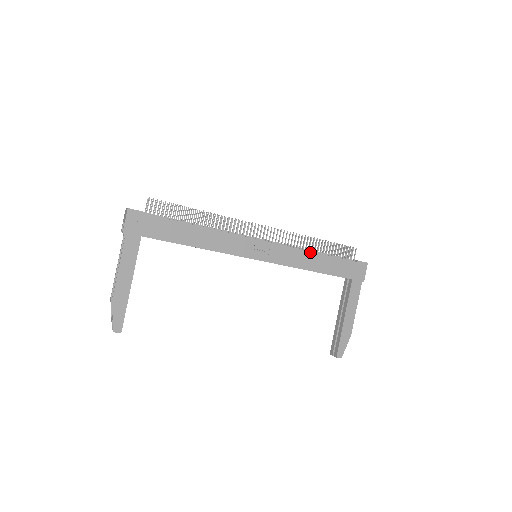
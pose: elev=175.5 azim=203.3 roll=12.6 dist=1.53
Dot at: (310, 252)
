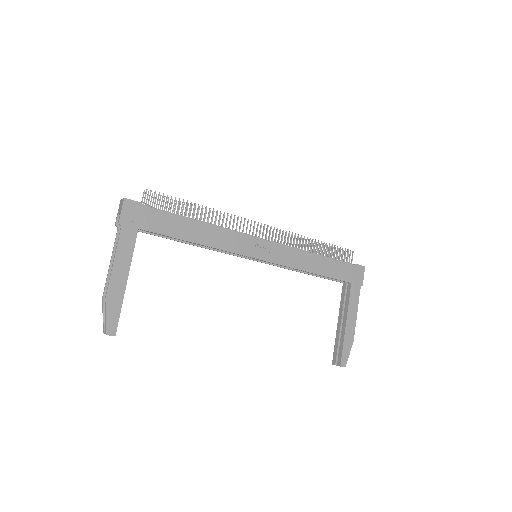
Dot at: (310, 253)
